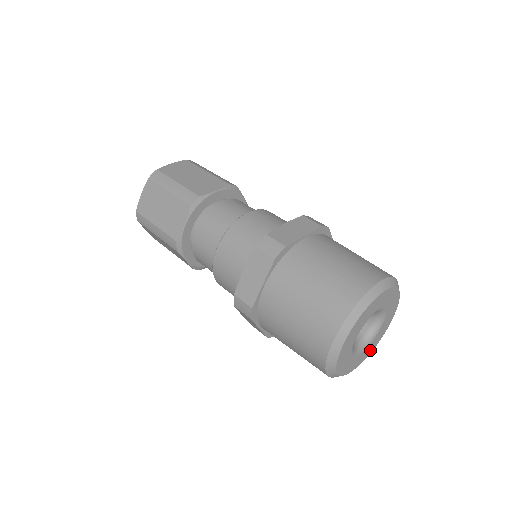
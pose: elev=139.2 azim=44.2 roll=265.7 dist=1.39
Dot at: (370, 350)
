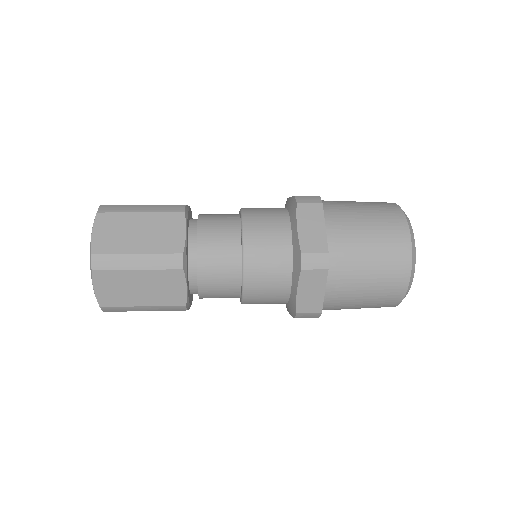
Dot at: occluded
